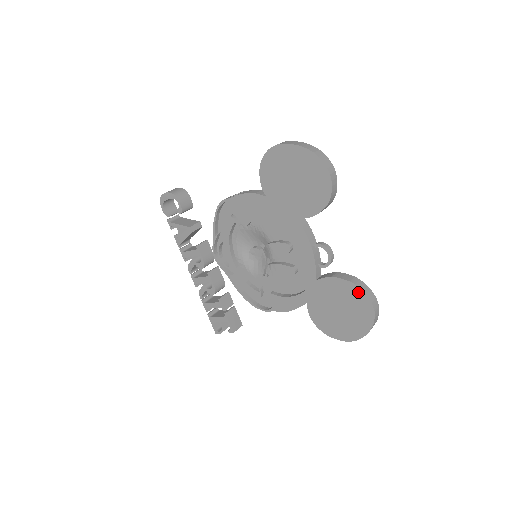
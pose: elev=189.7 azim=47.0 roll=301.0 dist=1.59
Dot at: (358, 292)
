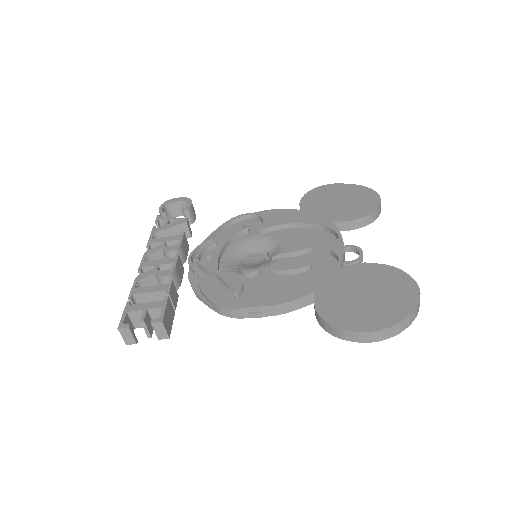
Dot at: (398, 273)
